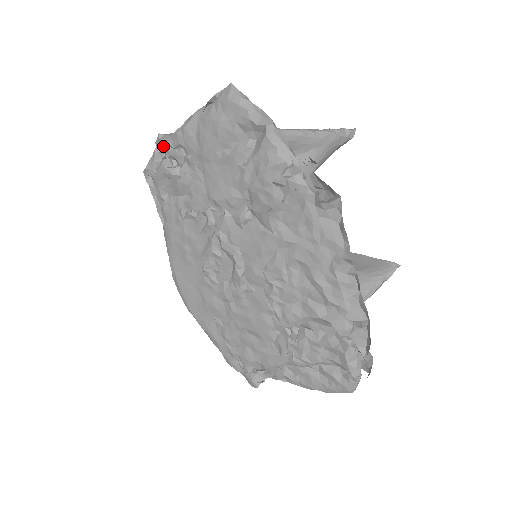
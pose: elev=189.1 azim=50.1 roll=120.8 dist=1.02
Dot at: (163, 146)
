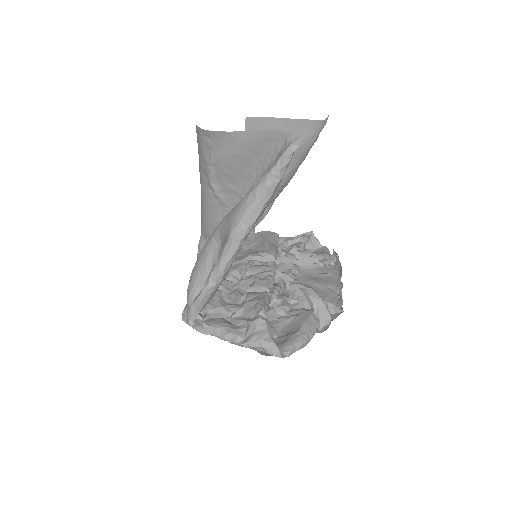
Dot at: (207, 332)
